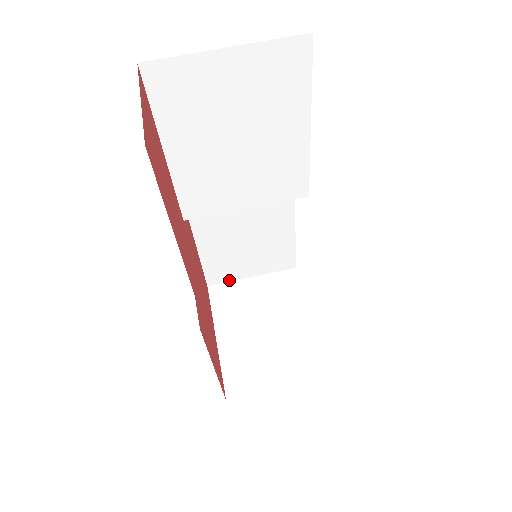
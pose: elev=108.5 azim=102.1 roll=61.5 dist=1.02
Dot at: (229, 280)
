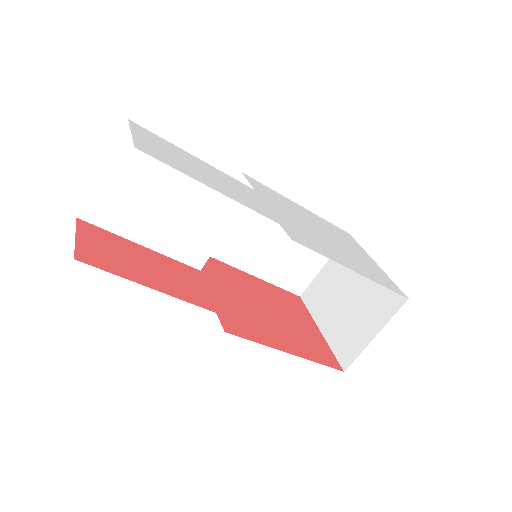
Dot at: (310, 281)
